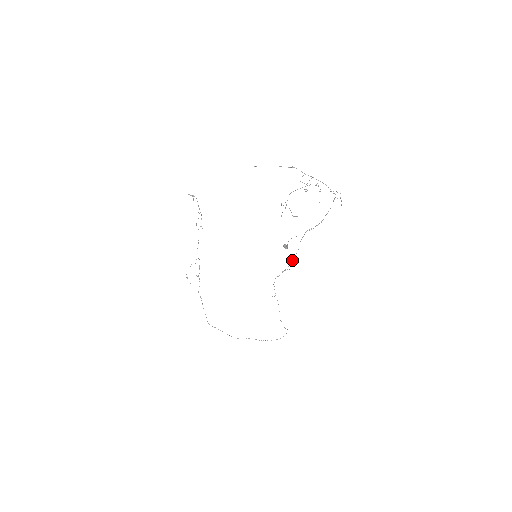
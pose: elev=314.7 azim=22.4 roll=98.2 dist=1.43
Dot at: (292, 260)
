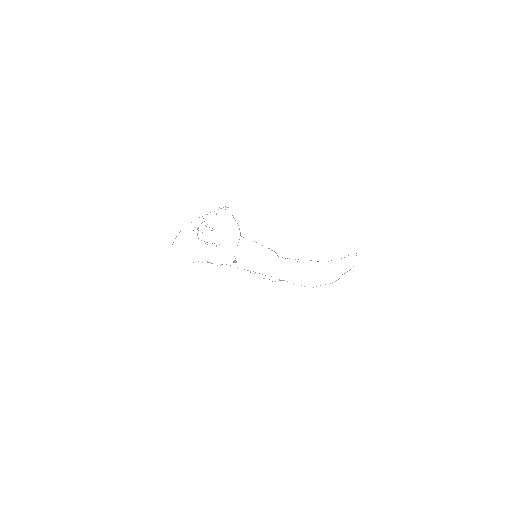
Dot at: occluded
